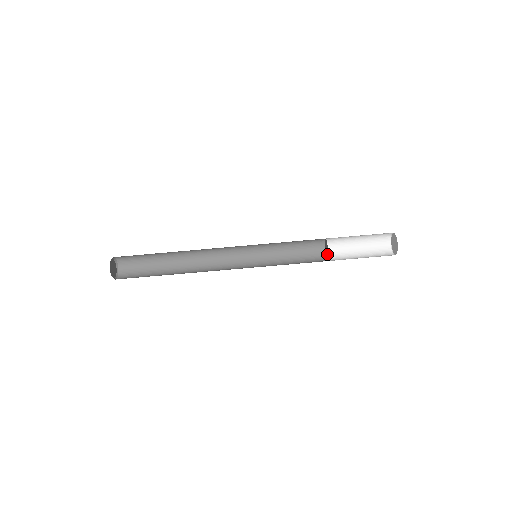
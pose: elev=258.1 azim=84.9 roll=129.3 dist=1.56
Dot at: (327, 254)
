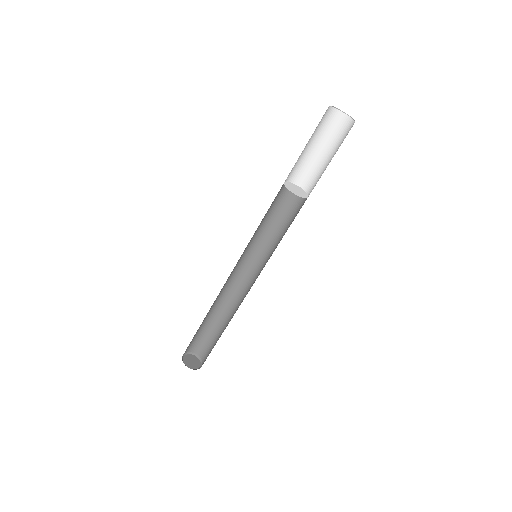
Dot at: (293, 192)
